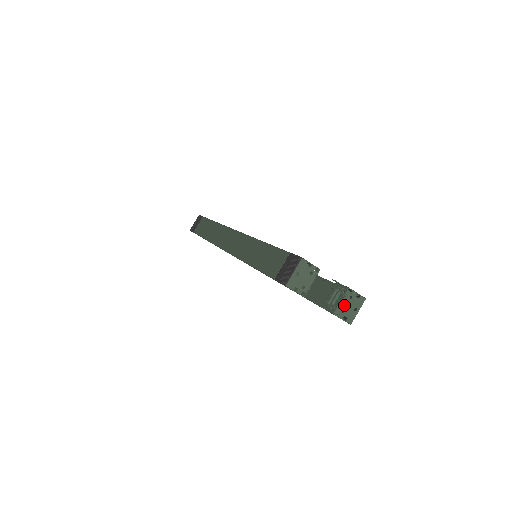
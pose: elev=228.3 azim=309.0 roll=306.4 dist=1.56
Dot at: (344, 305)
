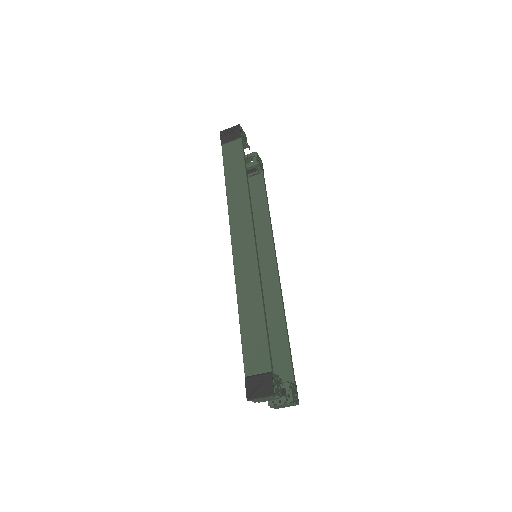
Dot at: (280, 405)
